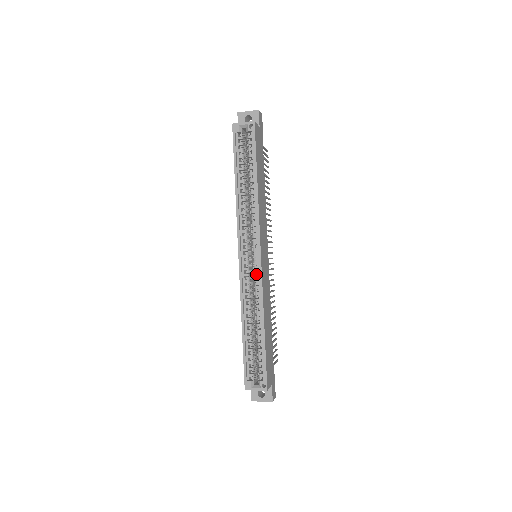
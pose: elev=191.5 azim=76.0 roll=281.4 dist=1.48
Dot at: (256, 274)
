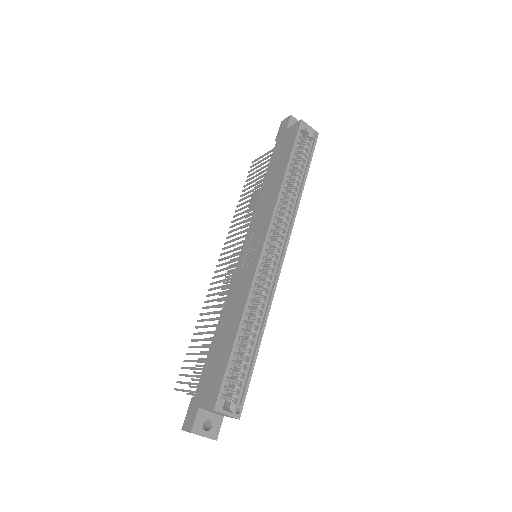
Dot at: (272, 273)
